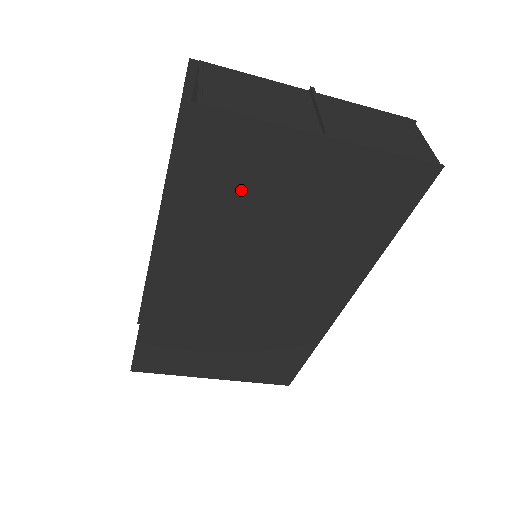
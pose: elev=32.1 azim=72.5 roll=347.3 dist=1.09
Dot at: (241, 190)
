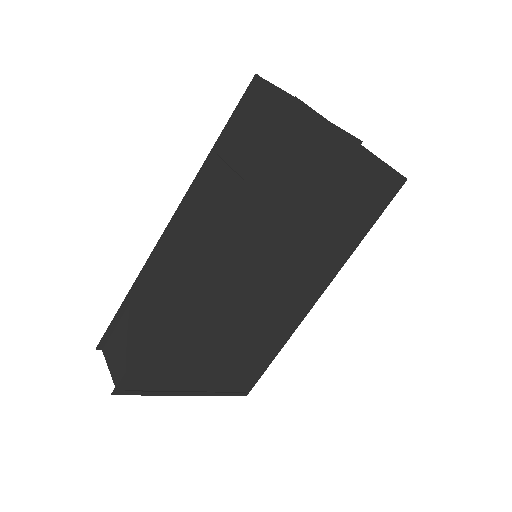
Dot at: (297, 181)
